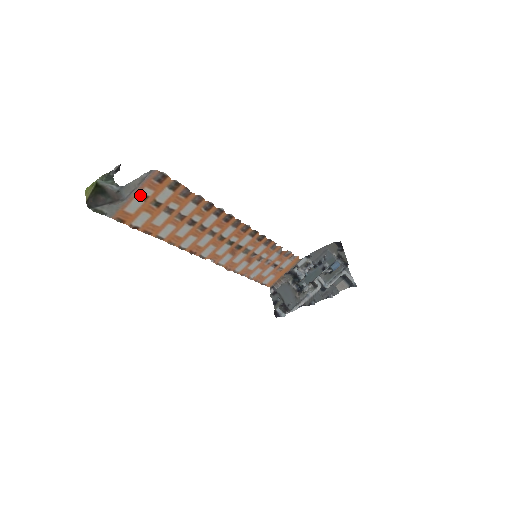
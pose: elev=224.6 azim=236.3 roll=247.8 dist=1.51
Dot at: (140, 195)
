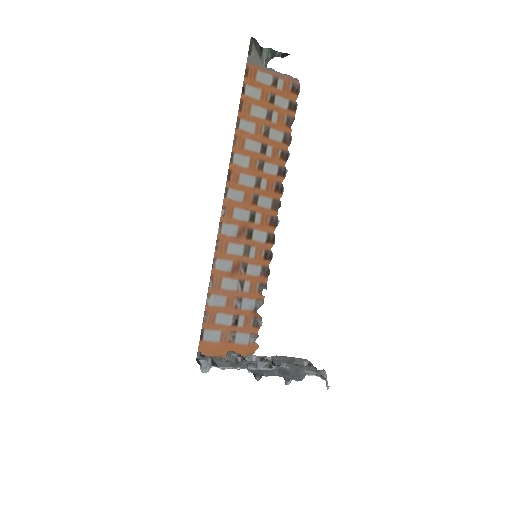
Dot at: (275, 79)
